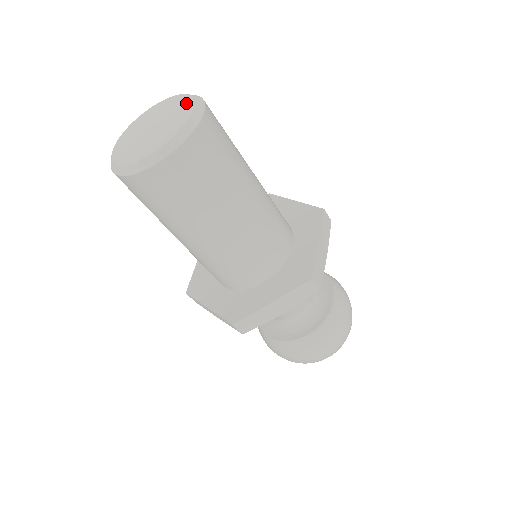
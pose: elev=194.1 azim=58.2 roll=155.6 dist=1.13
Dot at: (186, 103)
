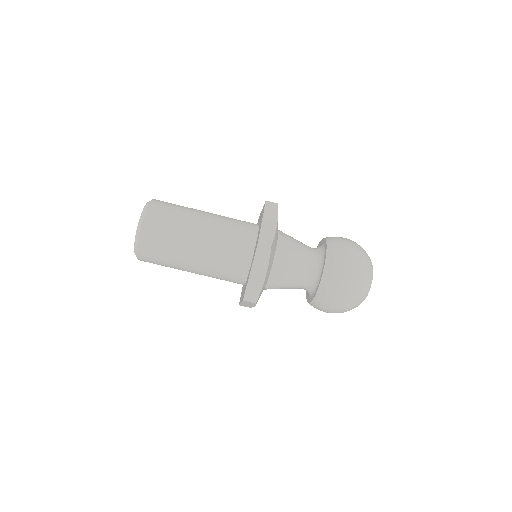
Dot at: occluded
